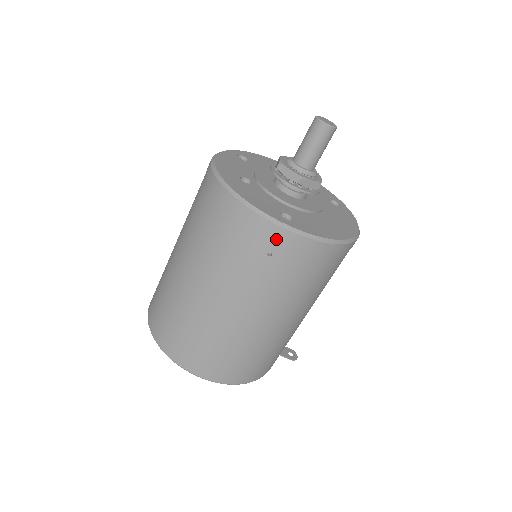
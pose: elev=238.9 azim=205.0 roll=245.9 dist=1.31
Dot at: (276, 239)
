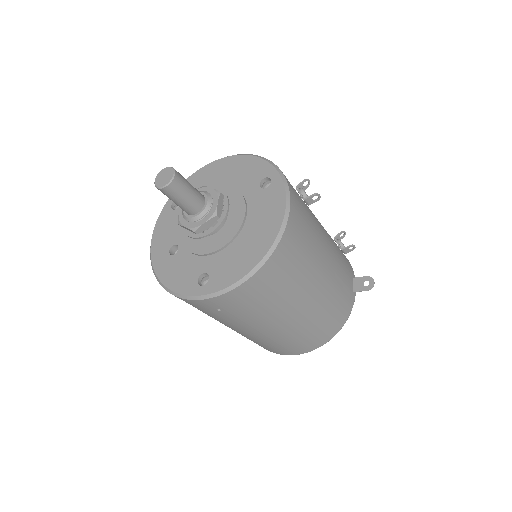
Dot at: (208, 304)
